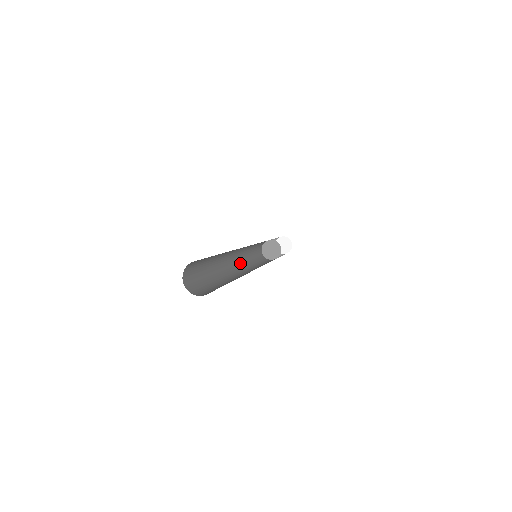
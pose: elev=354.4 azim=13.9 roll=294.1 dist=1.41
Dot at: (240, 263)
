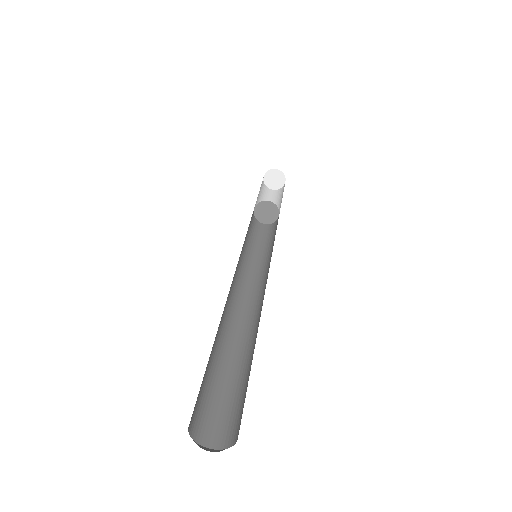
Dot at: (245, 282)
